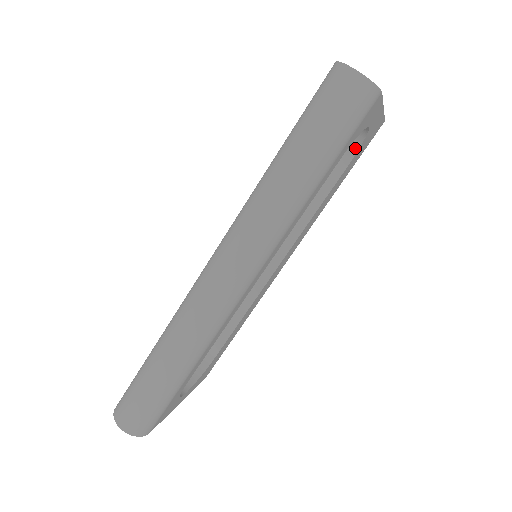
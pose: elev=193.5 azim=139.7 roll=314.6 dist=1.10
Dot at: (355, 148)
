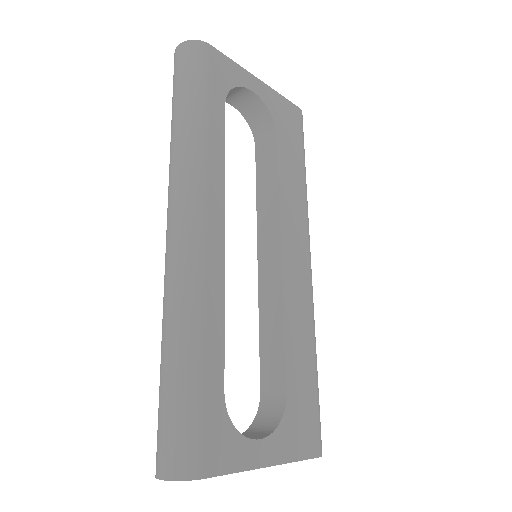
Dot at: (271, 123)
